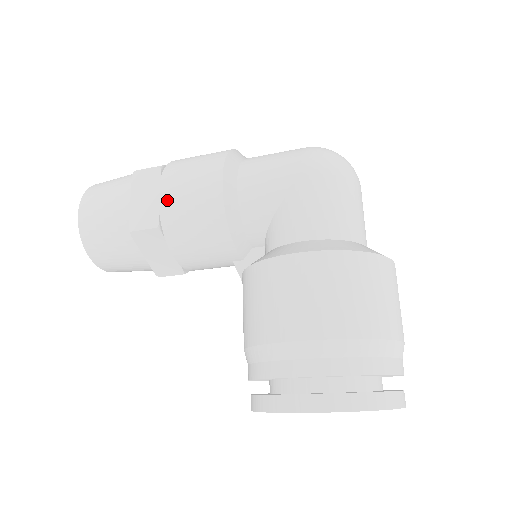
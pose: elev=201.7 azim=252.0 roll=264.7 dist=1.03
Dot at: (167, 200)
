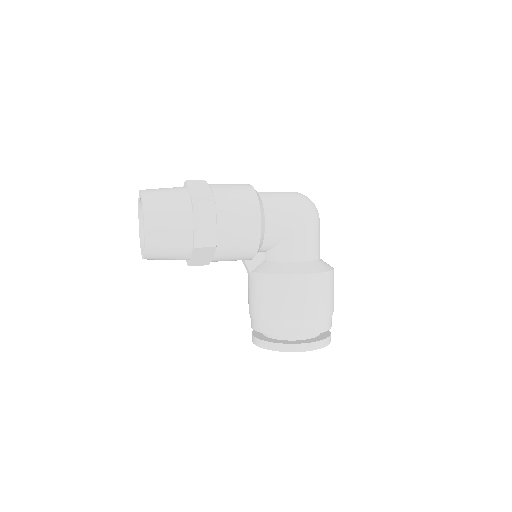
Dot at: (224, 229)
